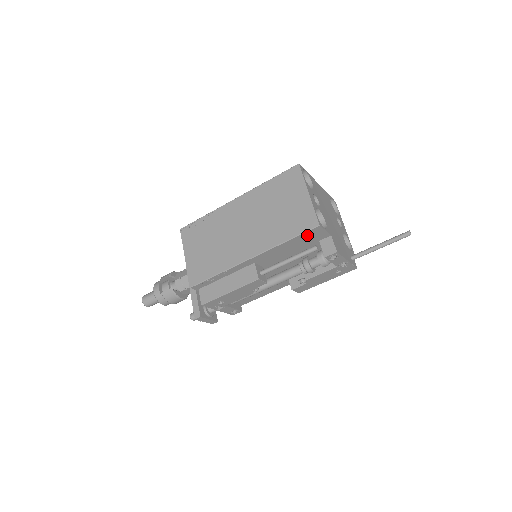
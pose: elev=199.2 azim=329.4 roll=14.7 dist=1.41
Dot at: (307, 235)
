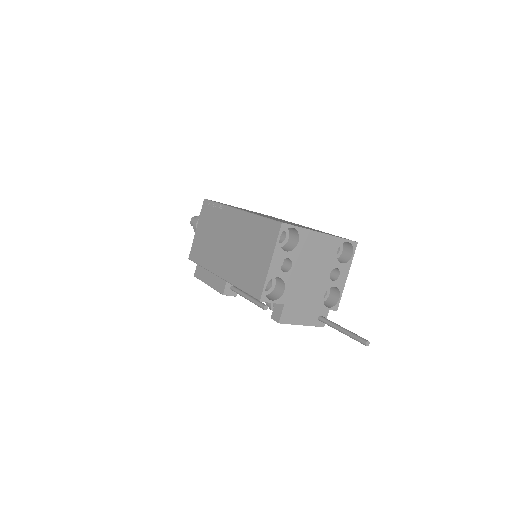
Dot at: occluded
